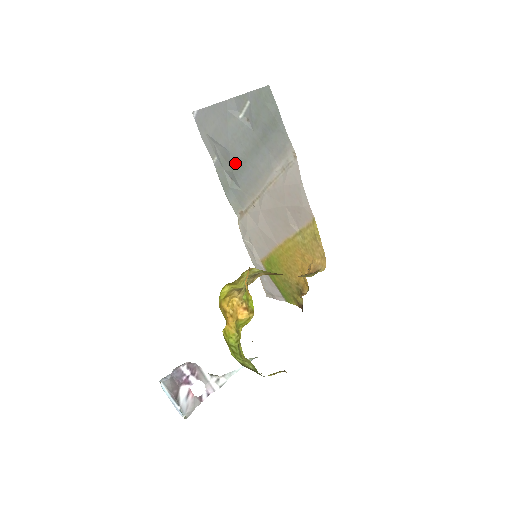
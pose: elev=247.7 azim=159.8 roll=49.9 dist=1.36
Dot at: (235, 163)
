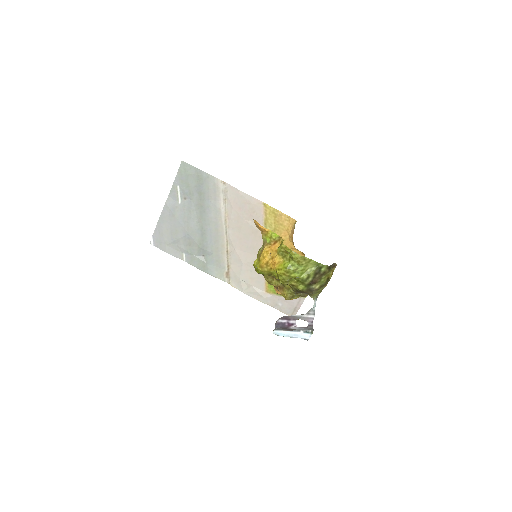
Dot at: (197, 238)
